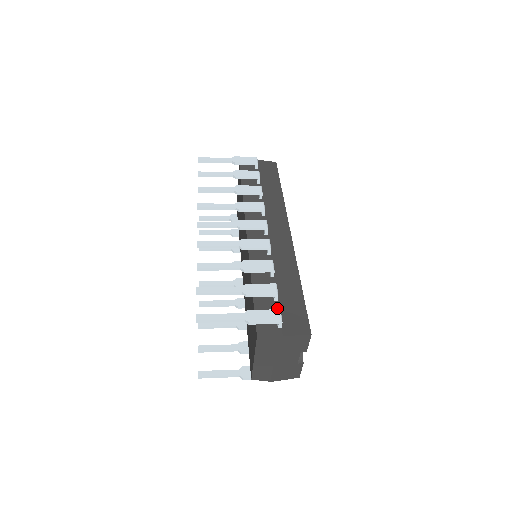
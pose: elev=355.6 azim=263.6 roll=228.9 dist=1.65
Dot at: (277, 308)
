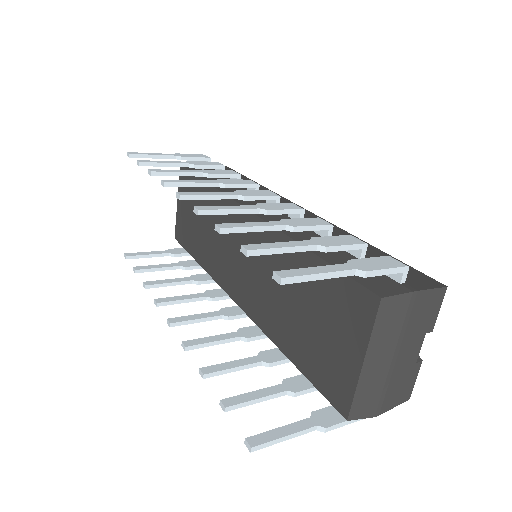
Dot at: occluded
